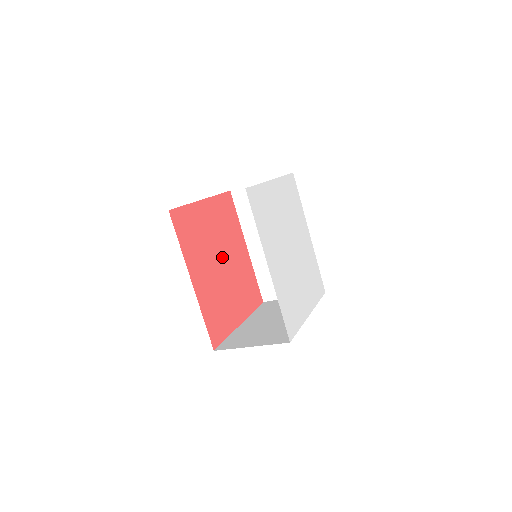
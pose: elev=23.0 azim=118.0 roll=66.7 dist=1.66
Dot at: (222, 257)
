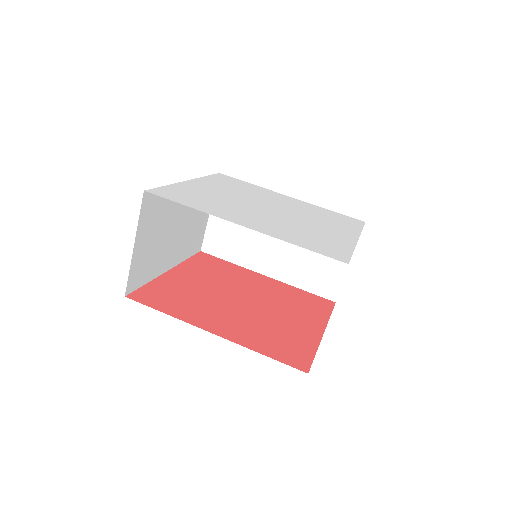
Dot at: (238, 297)
